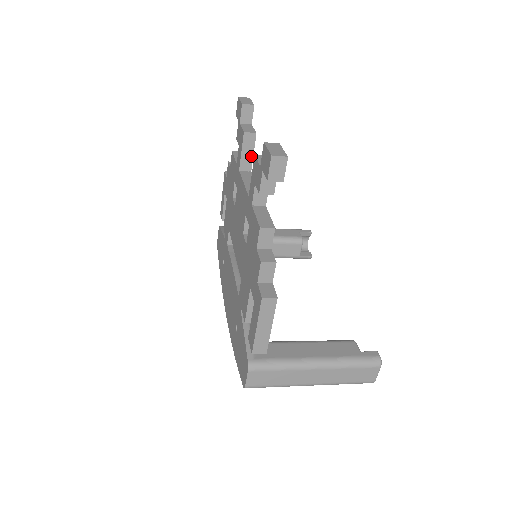
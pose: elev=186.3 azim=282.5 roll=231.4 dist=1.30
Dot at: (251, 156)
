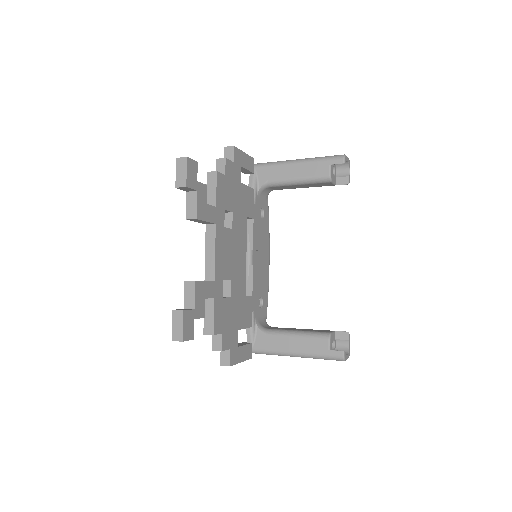
Dot at: (206, 222)
